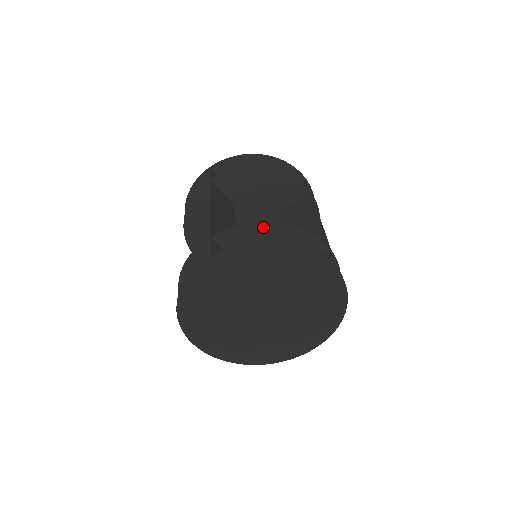
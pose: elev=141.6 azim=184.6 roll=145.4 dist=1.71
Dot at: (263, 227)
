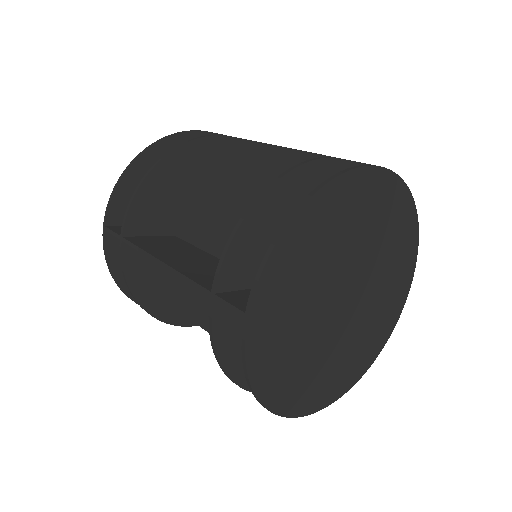
Dot at: (254, 215)
